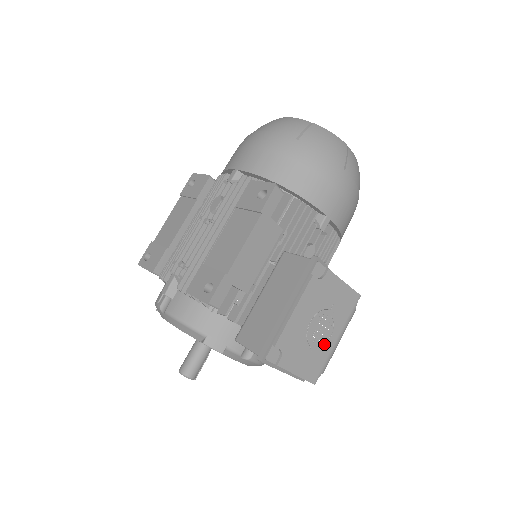
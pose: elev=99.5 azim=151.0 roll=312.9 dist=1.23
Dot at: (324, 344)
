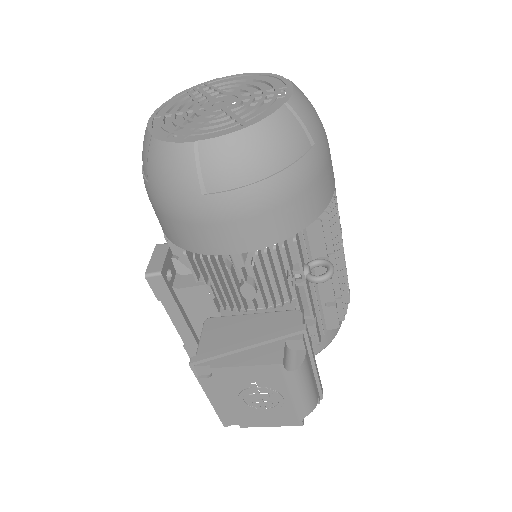
Dot at: (277, 405)
